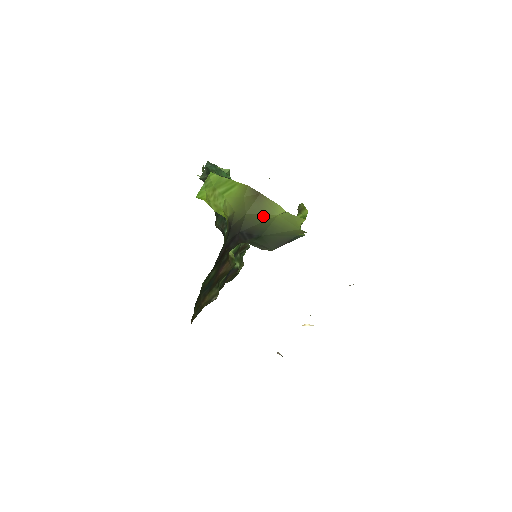
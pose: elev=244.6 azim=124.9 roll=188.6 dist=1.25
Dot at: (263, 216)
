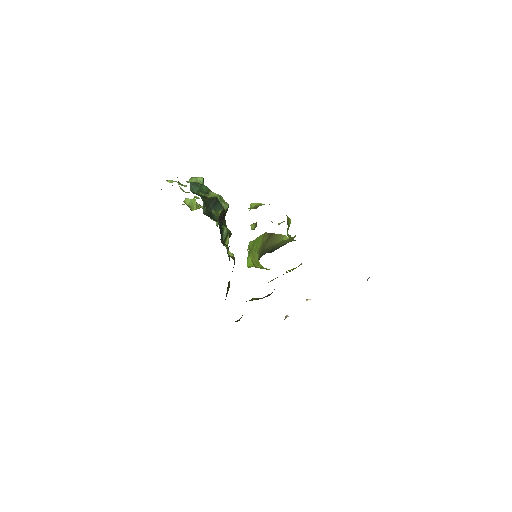
Dot at: (274, 245)
